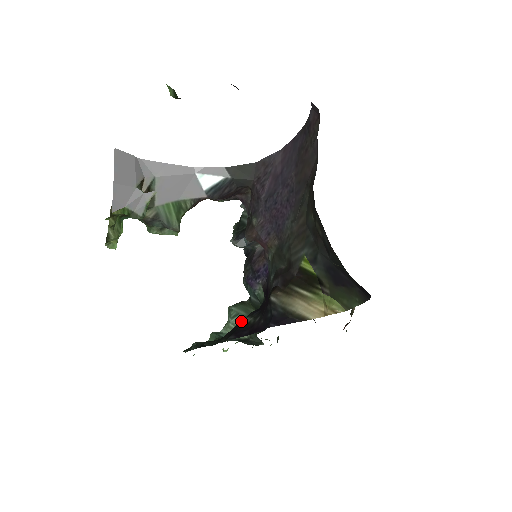
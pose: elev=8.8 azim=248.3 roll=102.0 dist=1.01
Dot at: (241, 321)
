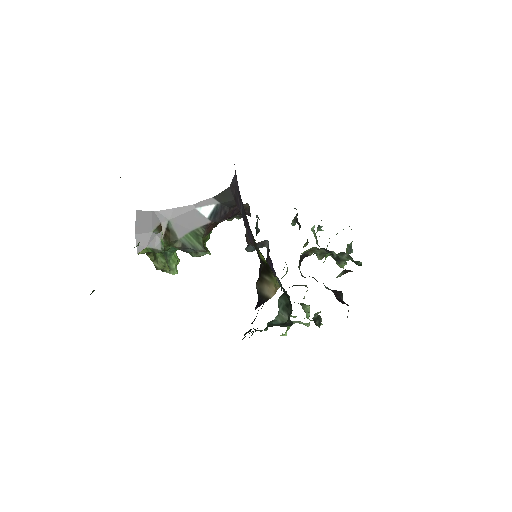
Dot at: occluded
